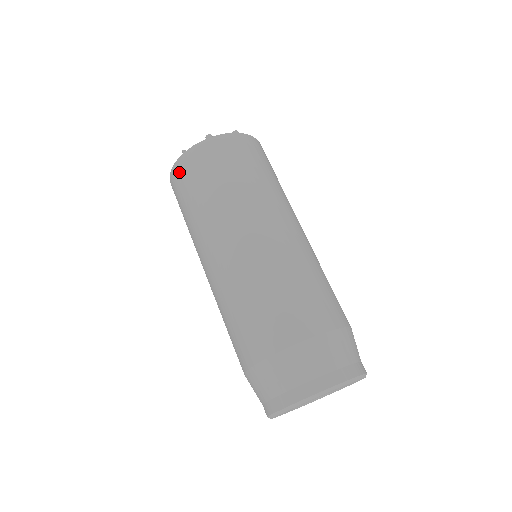
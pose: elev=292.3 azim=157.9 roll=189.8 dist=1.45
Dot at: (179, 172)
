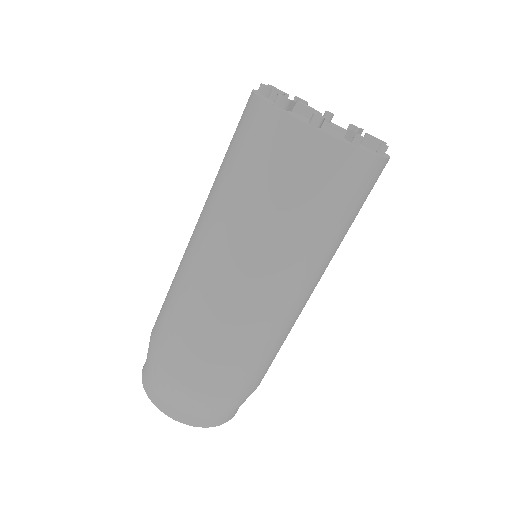
Dot at: (335, 161)
